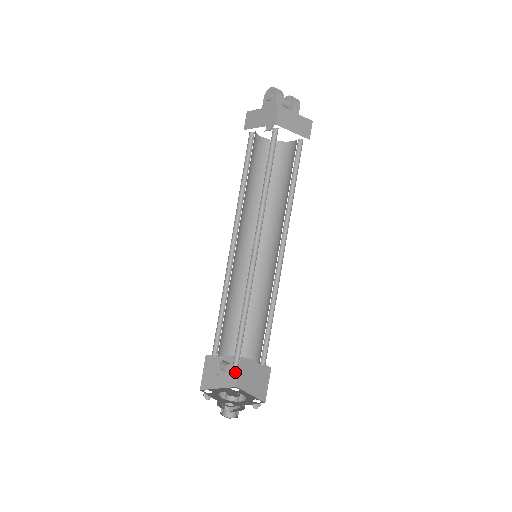
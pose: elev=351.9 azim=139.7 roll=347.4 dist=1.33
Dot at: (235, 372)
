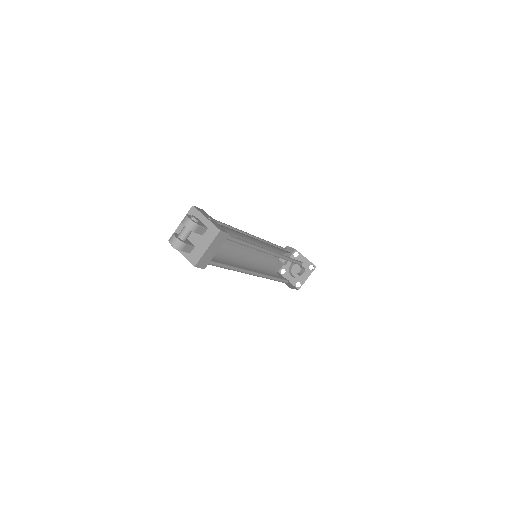
Dot at: (290, 250)
